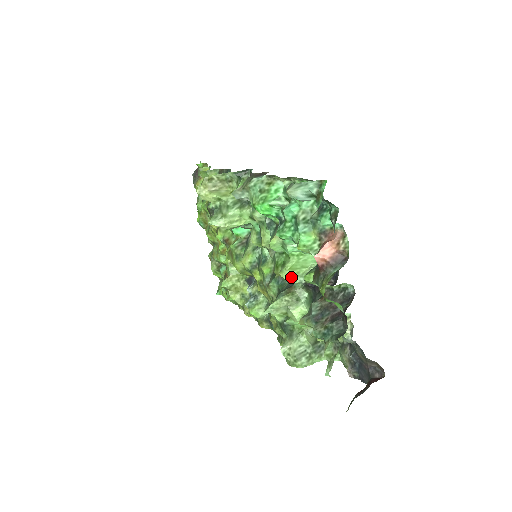
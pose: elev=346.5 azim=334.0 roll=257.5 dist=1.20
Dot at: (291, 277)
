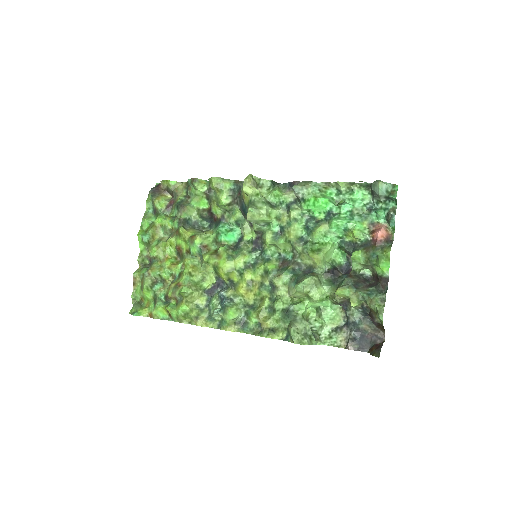
Dot at: (323, 261)
